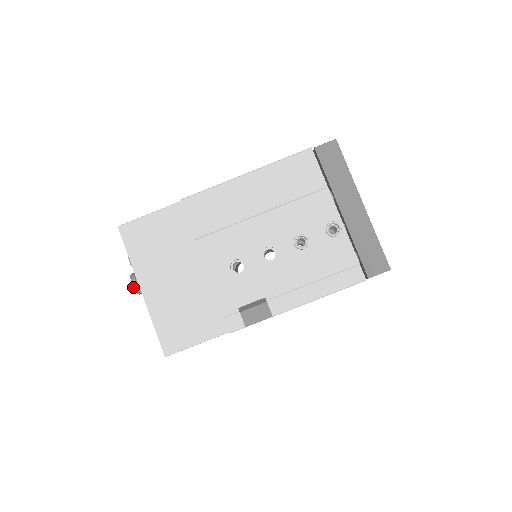
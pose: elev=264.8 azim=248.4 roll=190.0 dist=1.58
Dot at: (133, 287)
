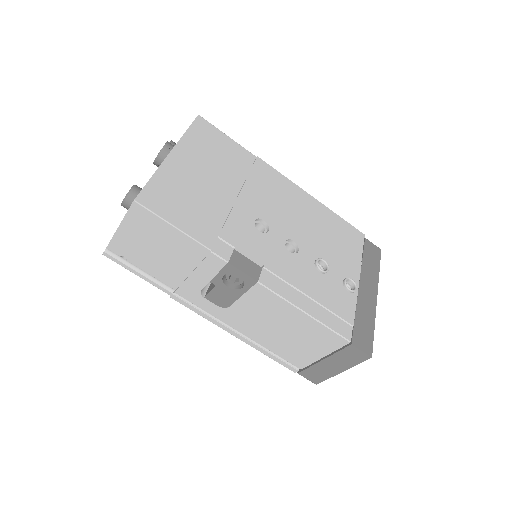
Dot at: (164, 146)
